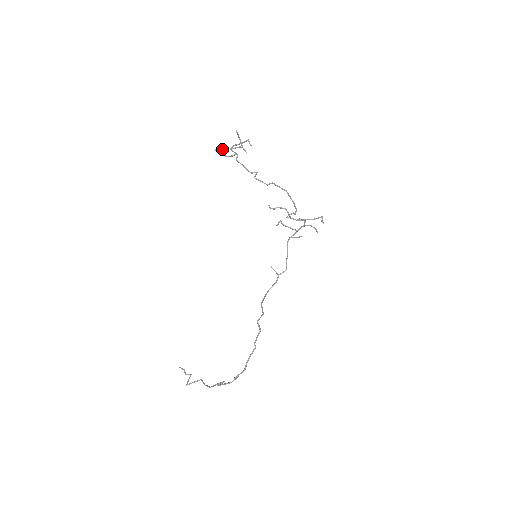
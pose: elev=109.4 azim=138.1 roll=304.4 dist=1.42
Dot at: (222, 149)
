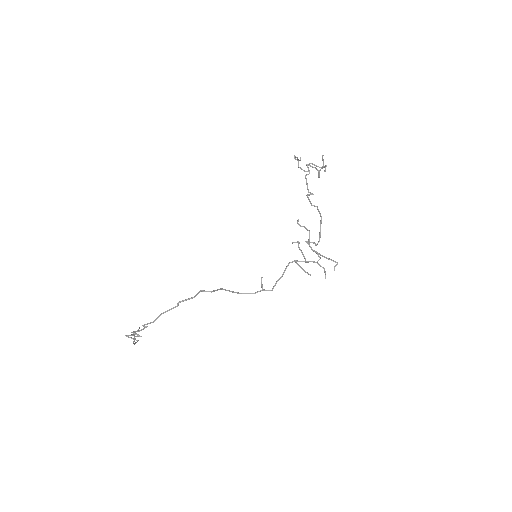
Dot at: (300, 160)
